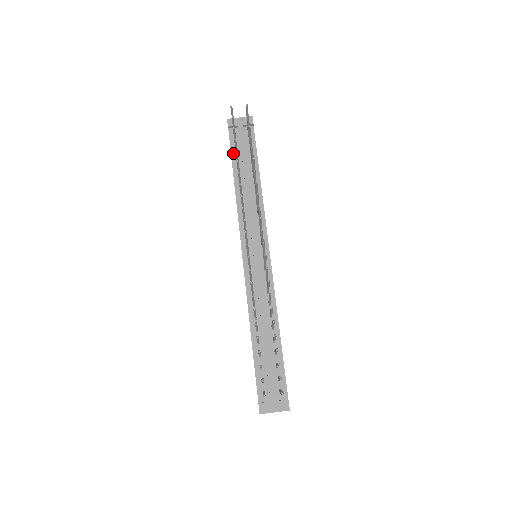
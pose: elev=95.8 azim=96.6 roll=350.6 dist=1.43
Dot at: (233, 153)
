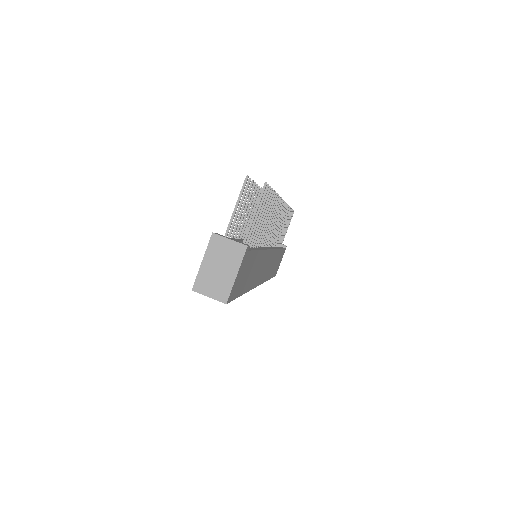
Dot at: occluded
